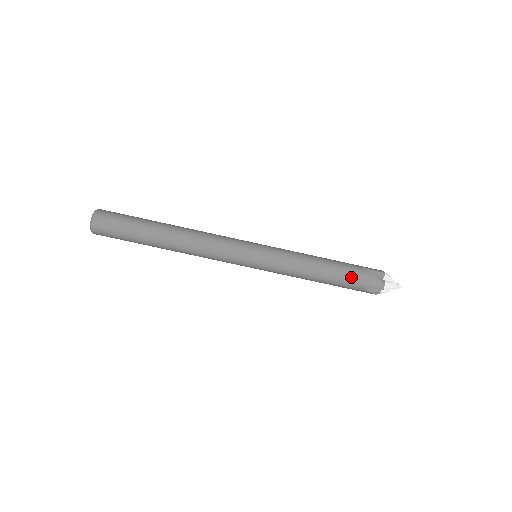
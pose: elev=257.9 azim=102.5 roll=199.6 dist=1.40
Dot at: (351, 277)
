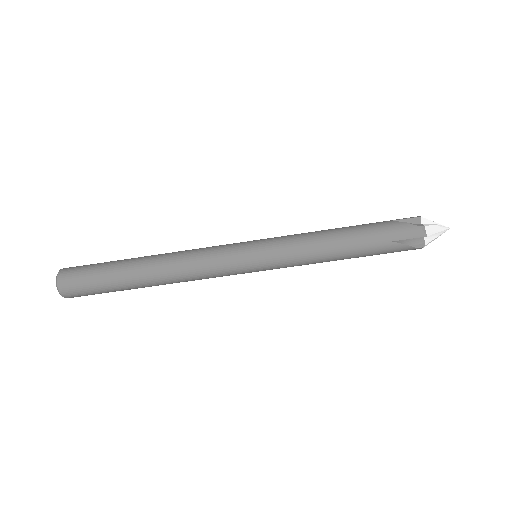
Dot at: (378, 235)
